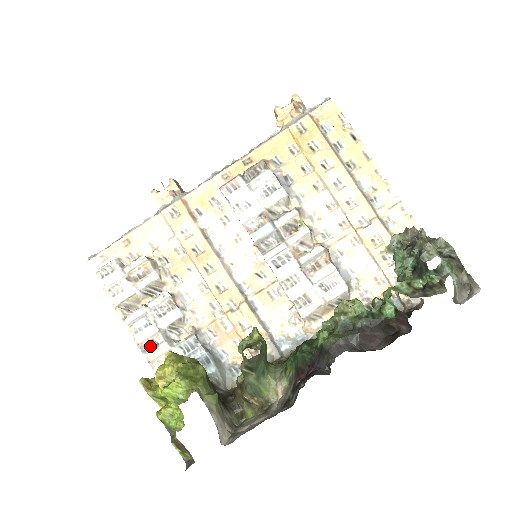
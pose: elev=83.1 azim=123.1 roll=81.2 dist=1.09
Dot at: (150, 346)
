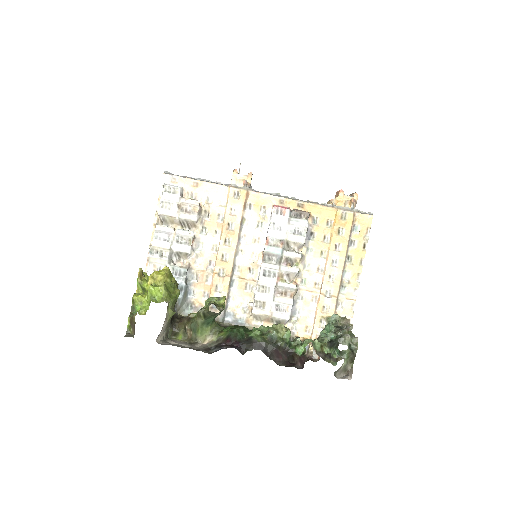
Dot at: (157, 253)
